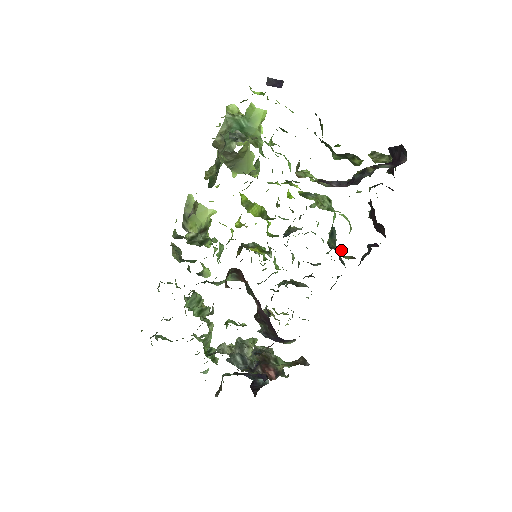
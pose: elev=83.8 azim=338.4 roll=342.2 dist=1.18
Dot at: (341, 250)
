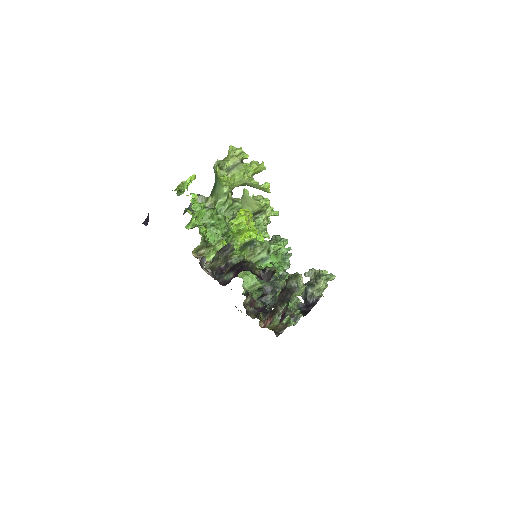
Dot at: occluded
